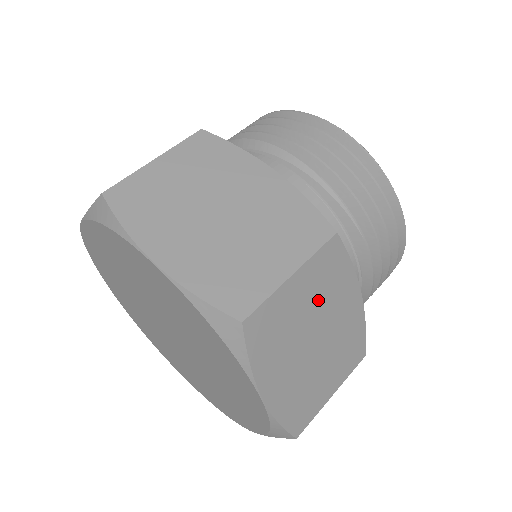
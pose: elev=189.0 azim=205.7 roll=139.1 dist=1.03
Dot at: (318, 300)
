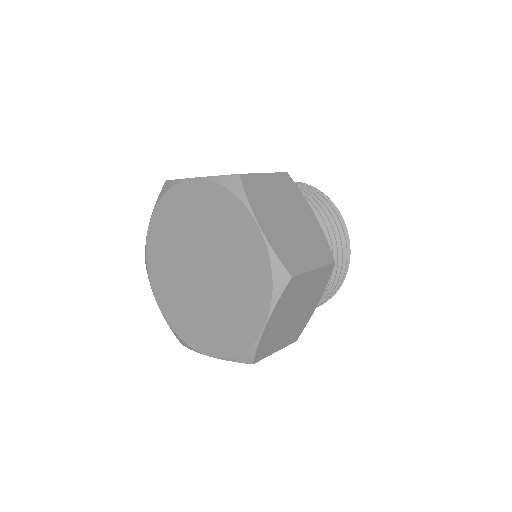
Dot at: (284, 197)
